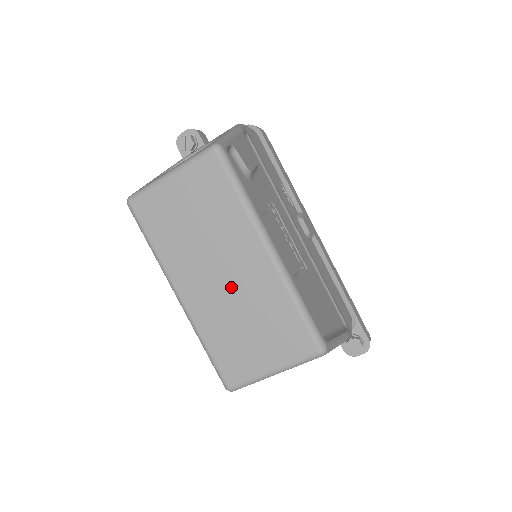
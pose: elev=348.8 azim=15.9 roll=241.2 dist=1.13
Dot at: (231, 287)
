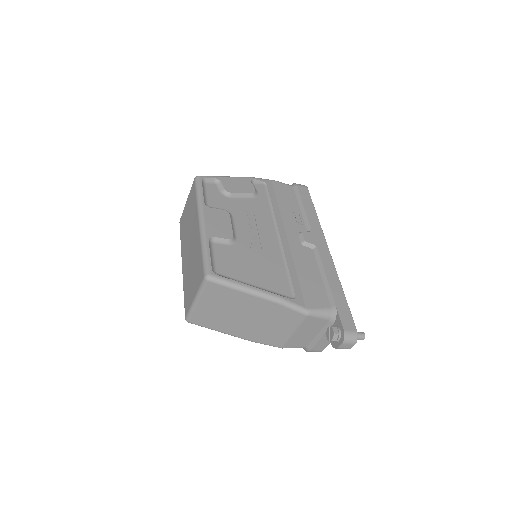
Dot at: (191, 251)
